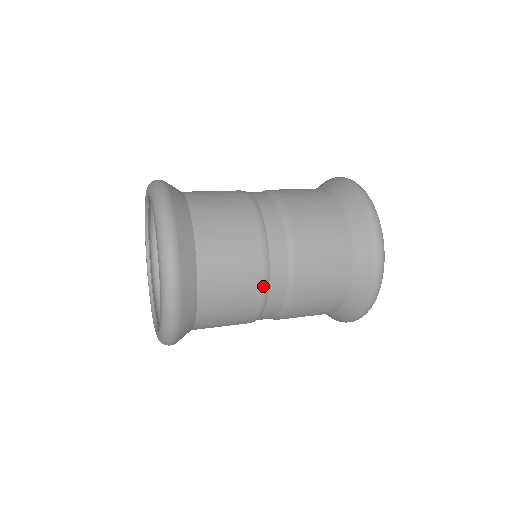
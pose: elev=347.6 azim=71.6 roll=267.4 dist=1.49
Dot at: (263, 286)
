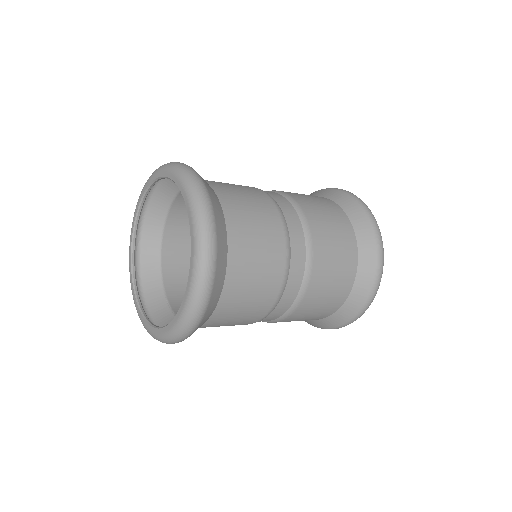
Dot at: (281, 220)
